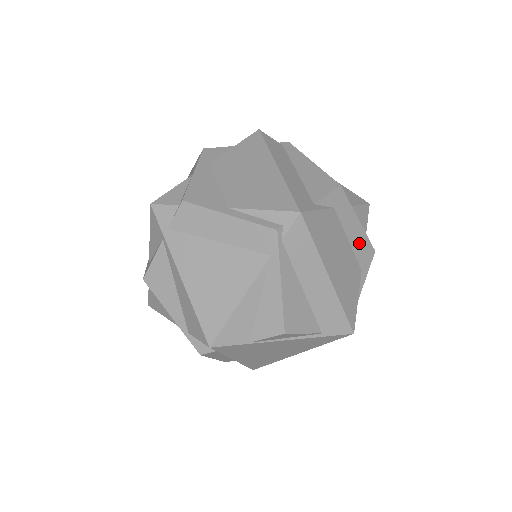
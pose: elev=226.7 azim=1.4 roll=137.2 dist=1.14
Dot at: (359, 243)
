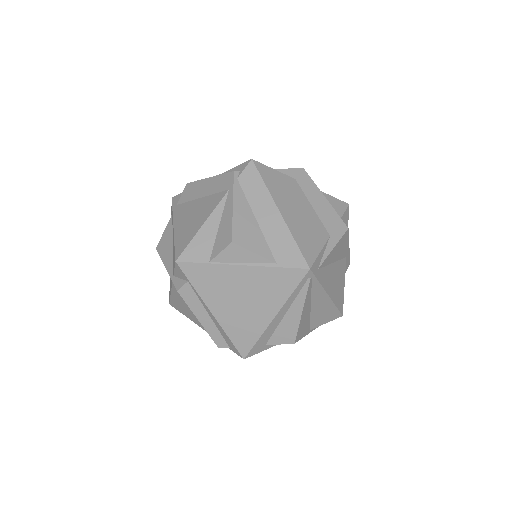
Dot at: (326, 214)
